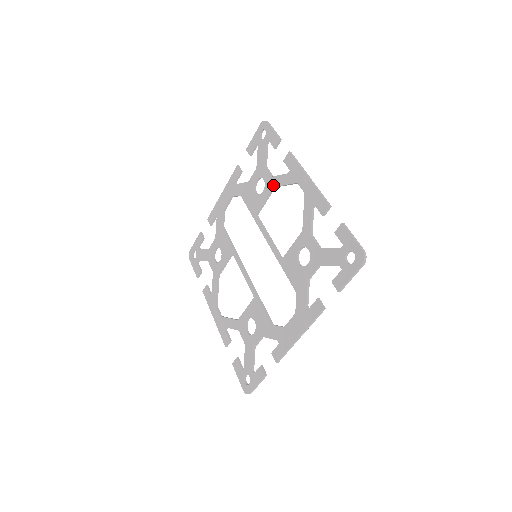
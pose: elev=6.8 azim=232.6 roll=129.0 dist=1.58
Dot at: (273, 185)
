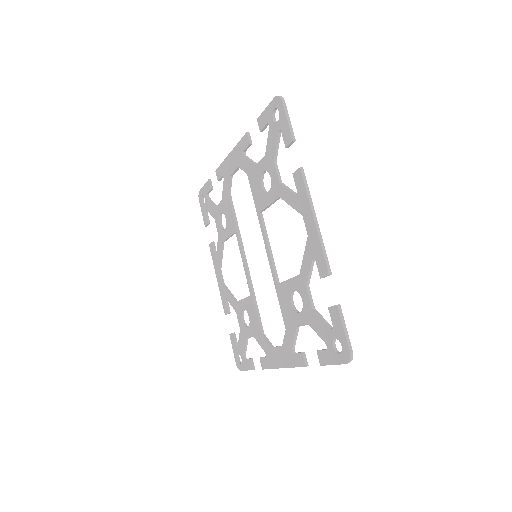
Dot at: (279, 194)
